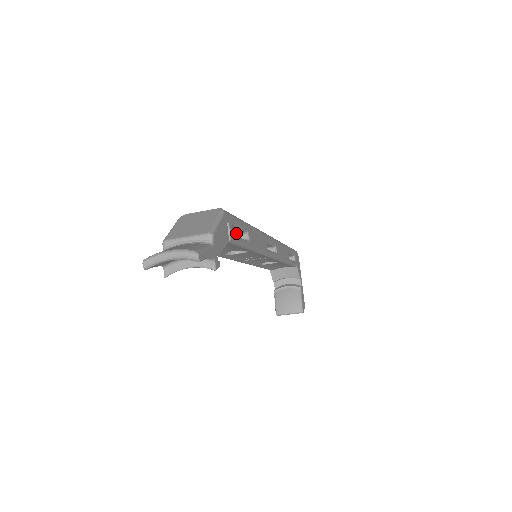
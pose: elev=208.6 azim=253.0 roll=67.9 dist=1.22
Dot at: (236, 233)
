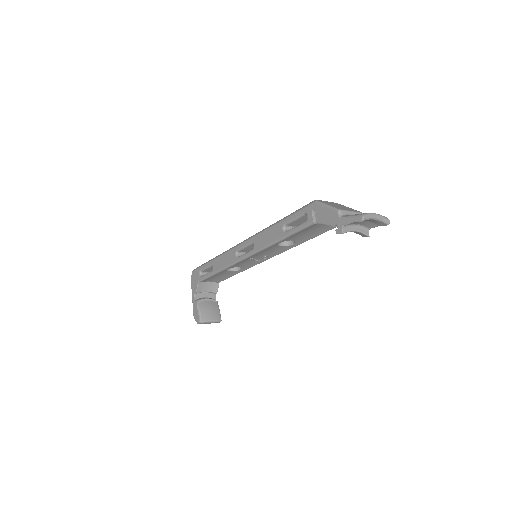
Dot at: occluded
